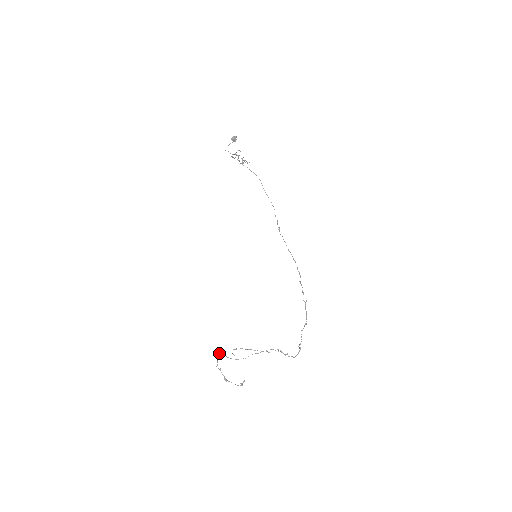
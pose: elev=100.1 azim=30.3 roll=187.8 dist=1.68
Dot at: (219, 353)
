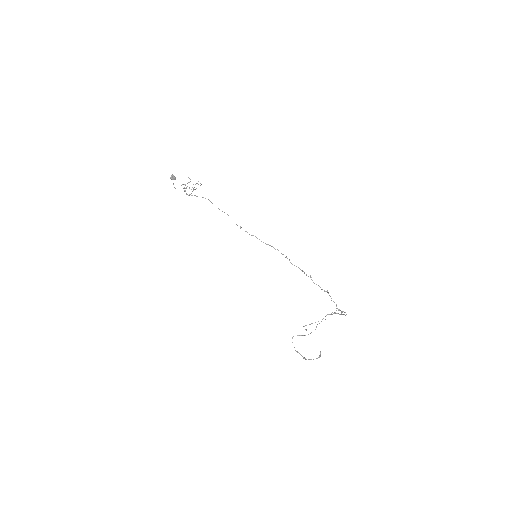
Dot at: (292, 337)
